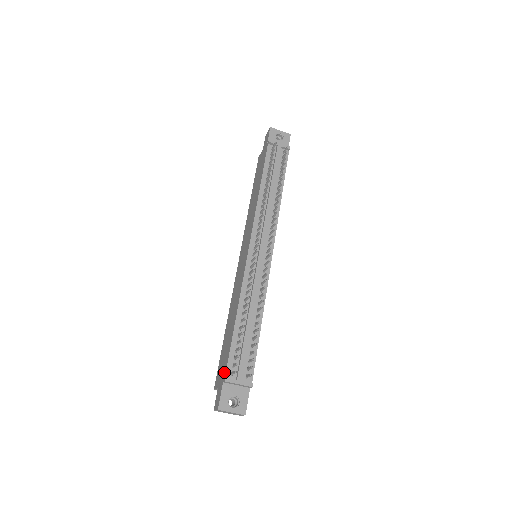
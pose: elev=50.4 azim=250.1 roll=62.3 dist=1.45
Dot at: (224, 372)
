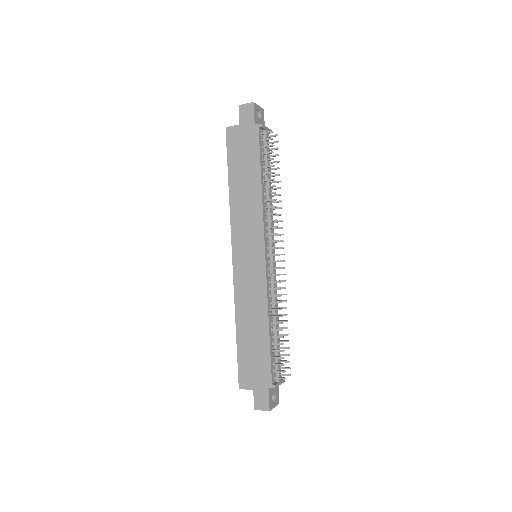
Dot at: (267, 379)
